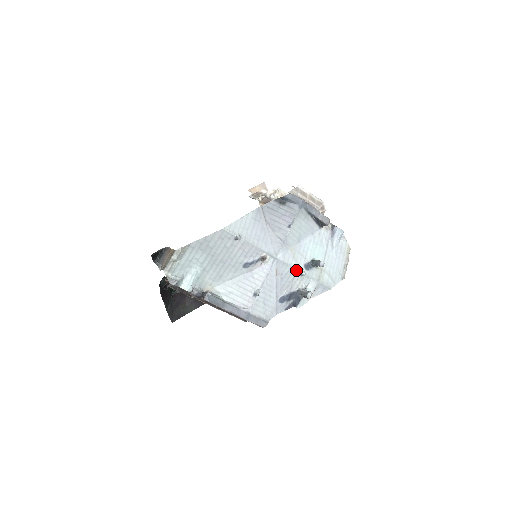
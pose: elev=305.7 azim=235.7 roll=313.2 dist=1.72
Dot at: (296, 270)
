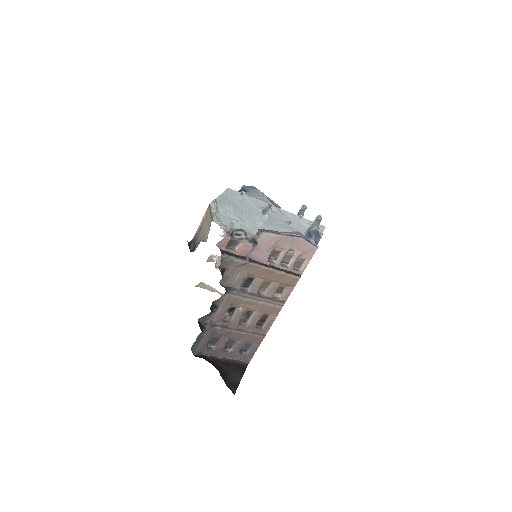
Dot at: (295, 215)
